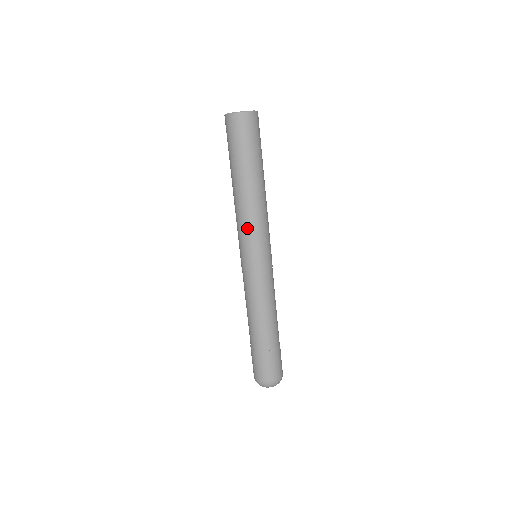
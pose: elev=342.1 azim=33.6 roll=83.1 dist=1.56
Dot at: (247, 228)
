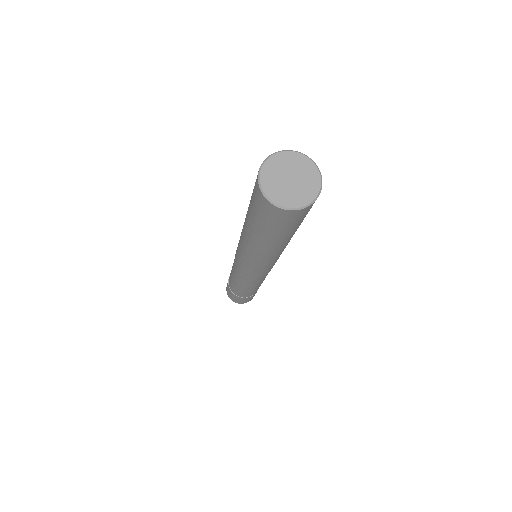
Dot at: (269, 264)
